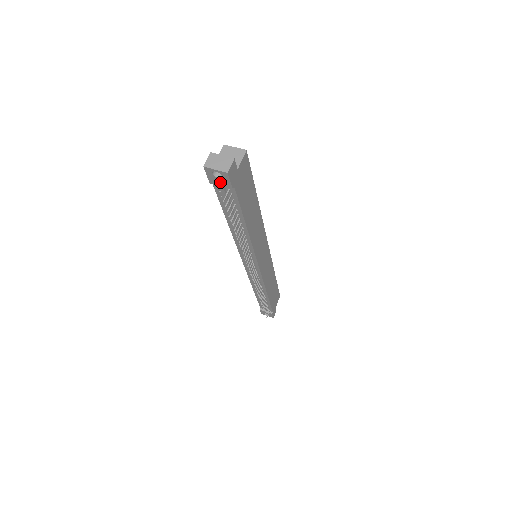
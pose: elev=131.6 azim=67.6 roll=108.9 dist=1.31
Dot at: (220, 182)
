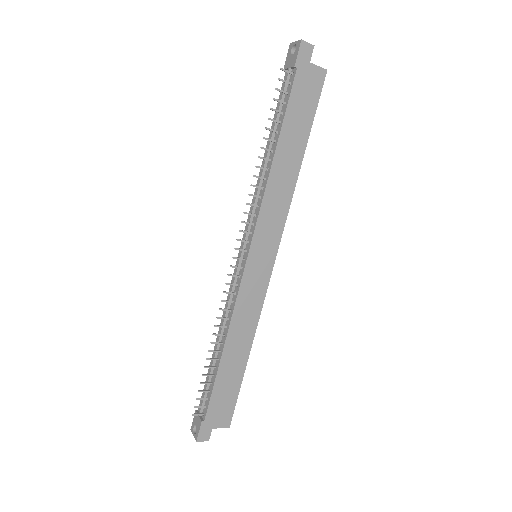
Dot at: (291, 61)
